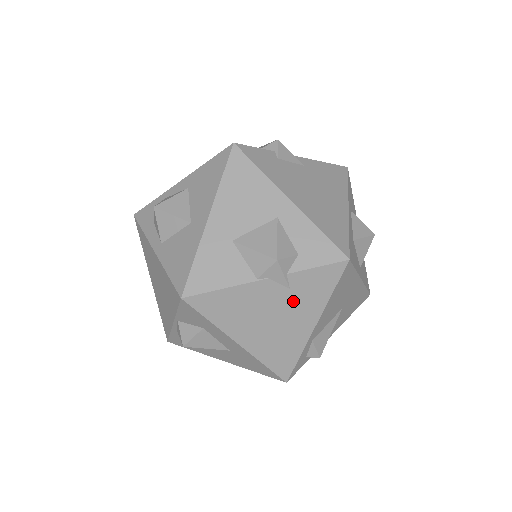
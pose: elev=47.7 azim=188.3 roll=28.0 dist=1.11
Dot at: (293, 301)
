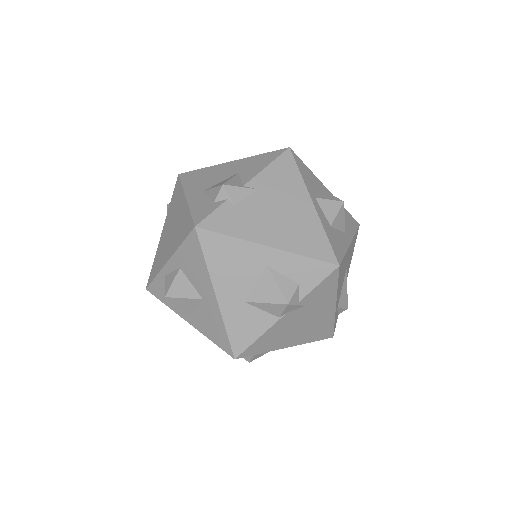
Dot at: (312, 308)
